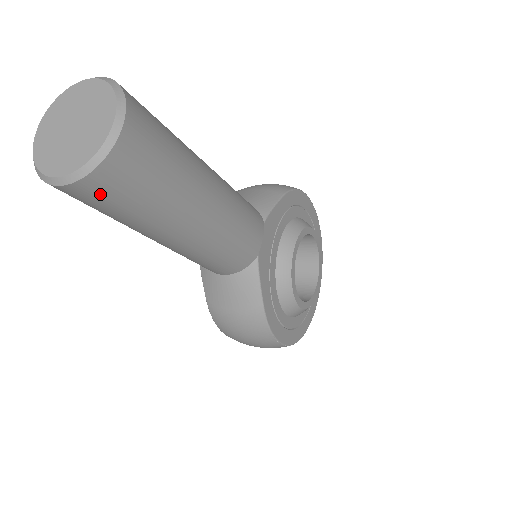
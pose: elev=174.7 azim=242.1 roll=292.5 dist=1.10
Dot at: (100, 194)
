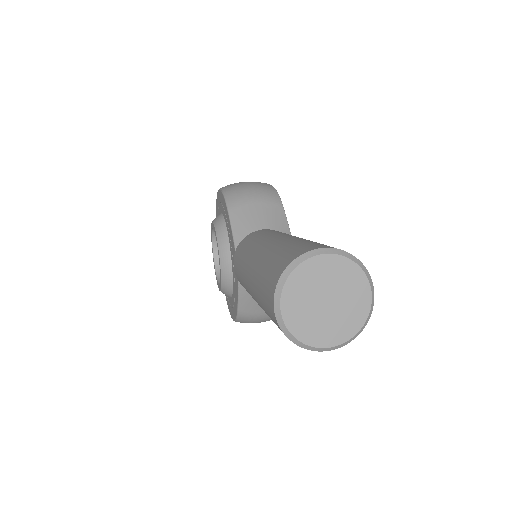
Dot at: occluded
